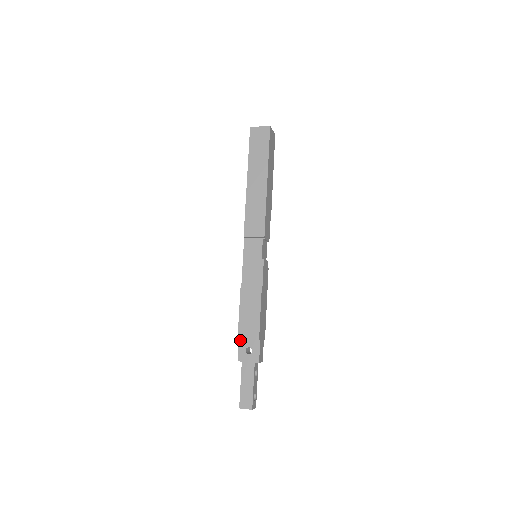
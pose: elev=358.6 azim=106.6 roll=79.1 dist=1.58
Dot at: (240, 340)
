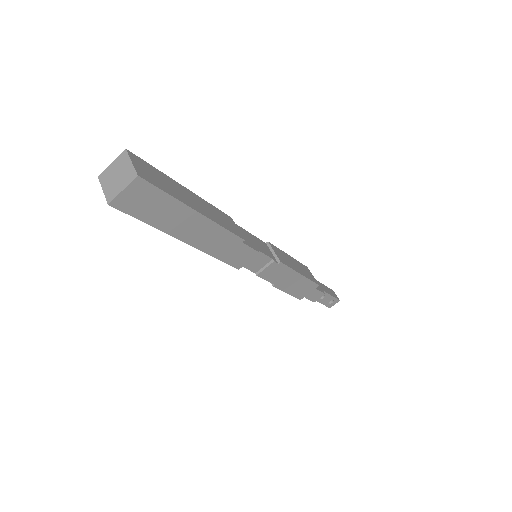
Dot at: occluded
